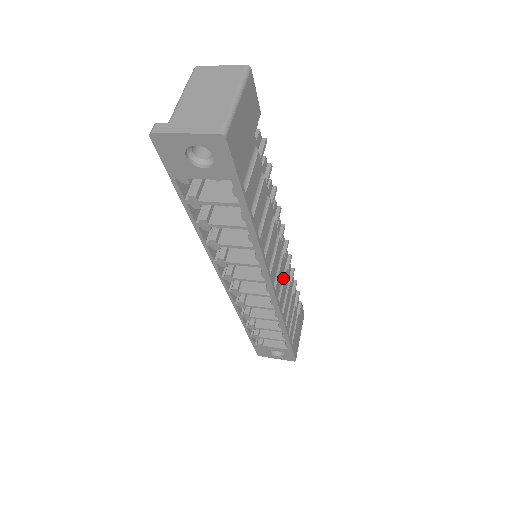
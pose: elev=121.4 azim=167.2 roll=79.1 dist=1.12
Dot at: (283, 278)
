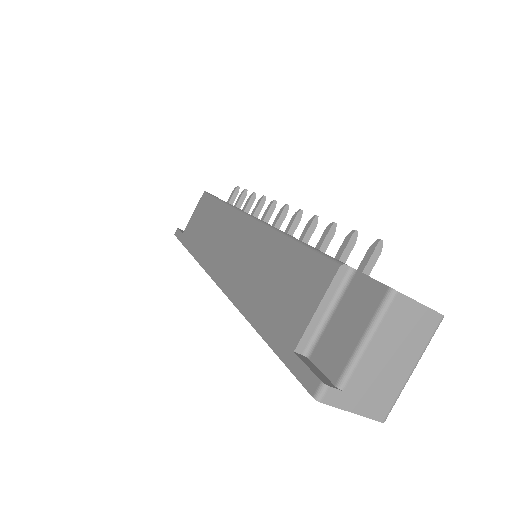
Dot at: occluded
